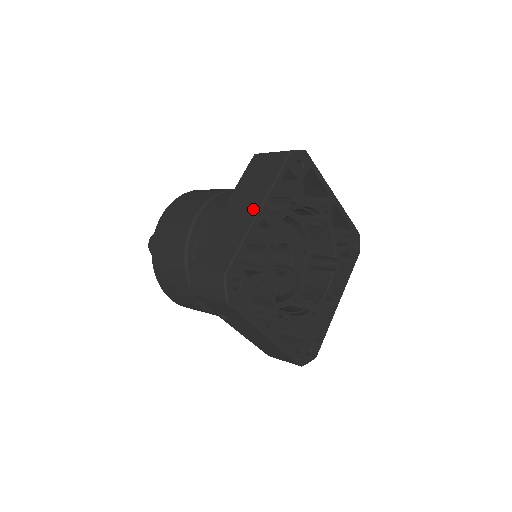
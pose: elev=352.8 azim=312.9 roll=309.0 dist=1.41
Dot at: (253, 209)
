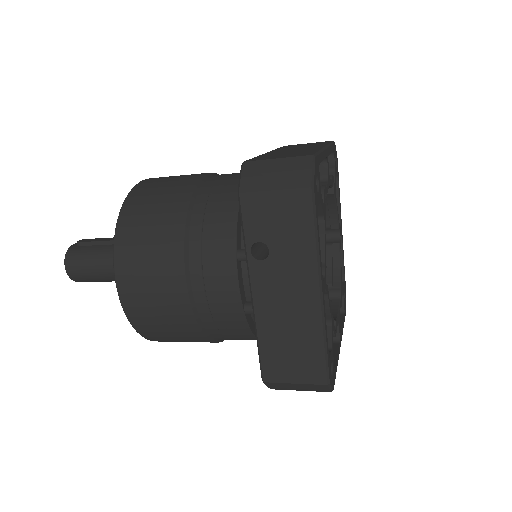
Dot at: (317, 147)
